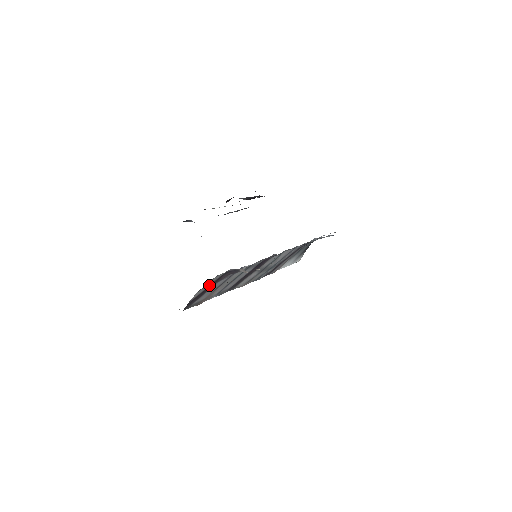
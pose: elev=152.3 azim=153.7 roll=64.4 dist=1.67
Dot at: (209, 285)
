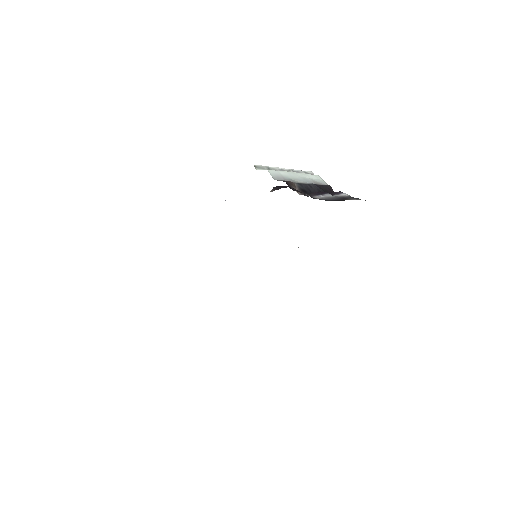
Dot at: occluded
